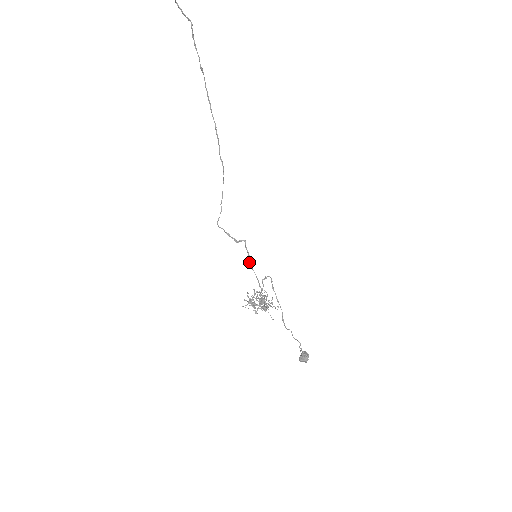
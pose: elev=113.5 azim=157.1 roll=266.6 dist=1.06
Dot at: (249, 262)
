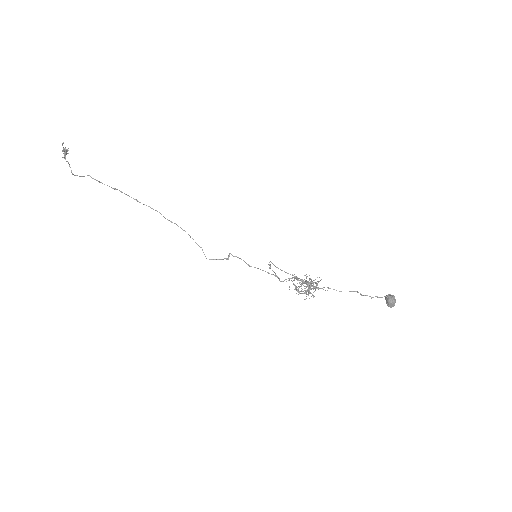
Dot at: occluded
